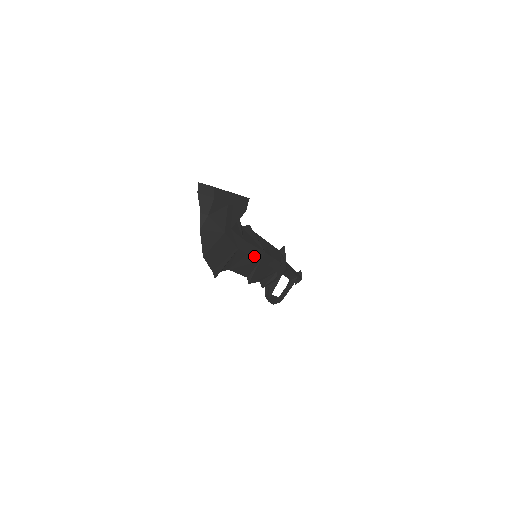
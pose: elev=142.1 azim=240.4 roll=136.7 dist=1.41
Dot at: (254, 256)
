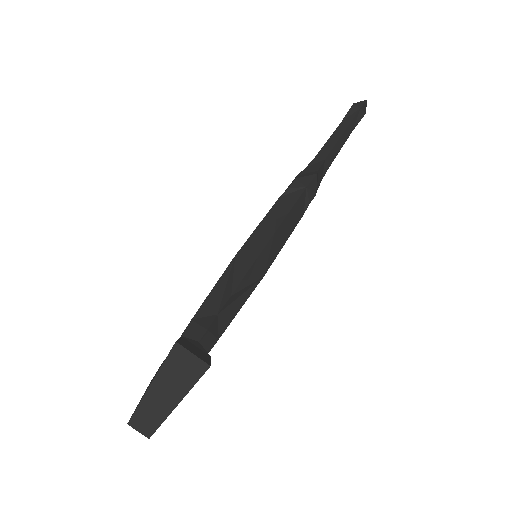
Dot at: occluded
